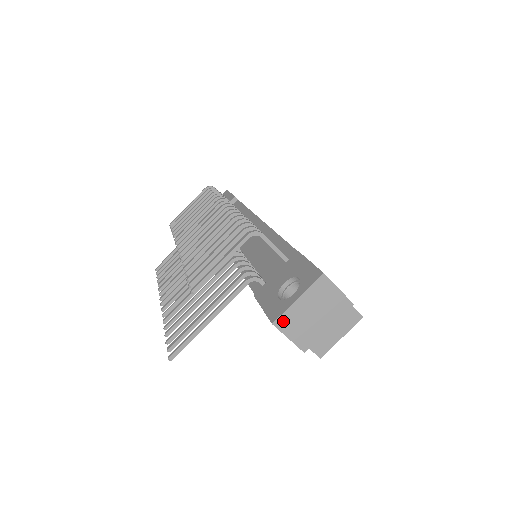
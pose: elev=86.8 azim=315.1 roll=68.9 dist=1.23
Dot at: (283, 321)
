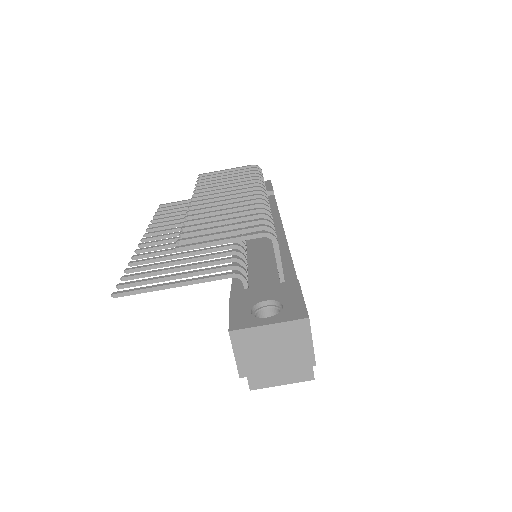
Dot at: (241, 336)
